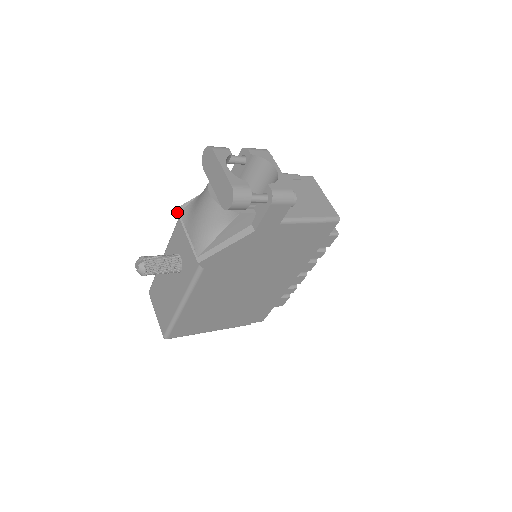
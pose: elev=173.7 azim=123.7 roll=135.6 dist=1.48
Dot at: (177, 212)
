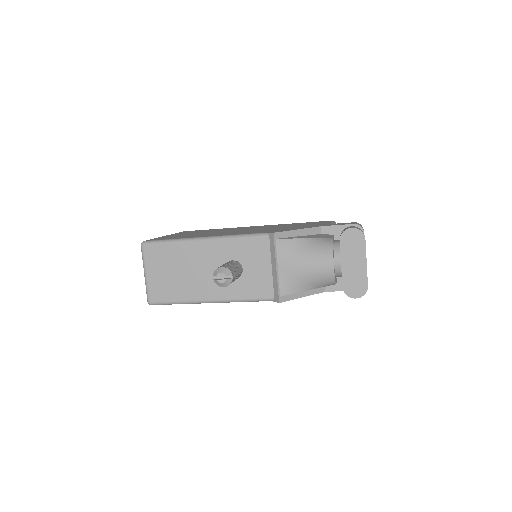
Dot at: (274, 238)
